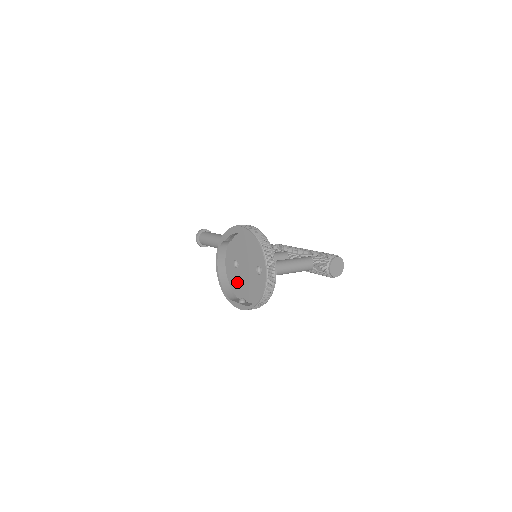
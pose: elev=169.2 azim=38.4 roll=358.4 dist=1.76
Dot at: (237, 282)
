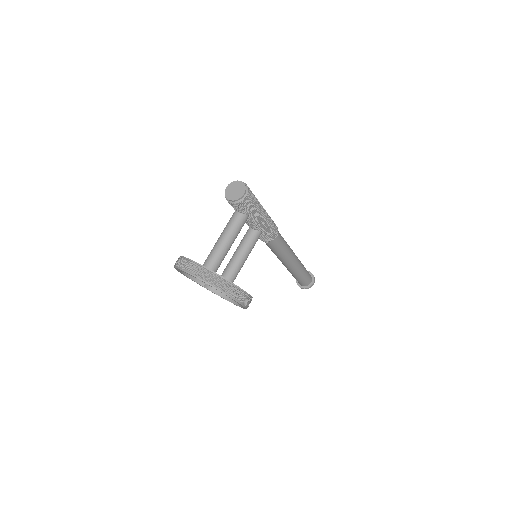
Dot at: occluded
